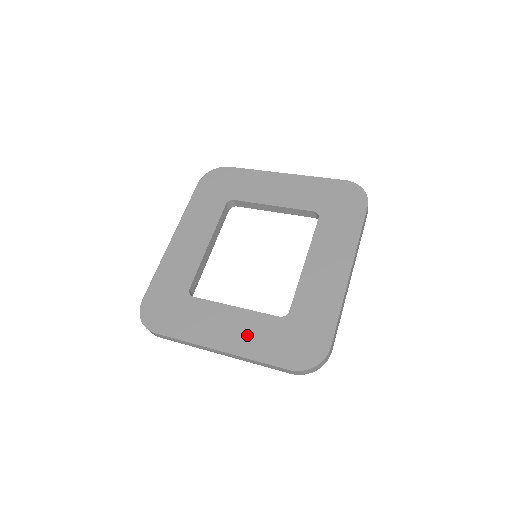
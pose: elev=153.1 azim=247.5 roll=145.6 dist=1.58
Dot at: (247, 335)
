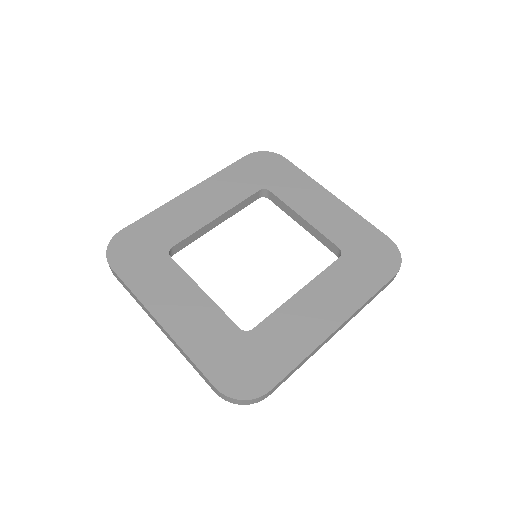
Dot at: (197, 326)
